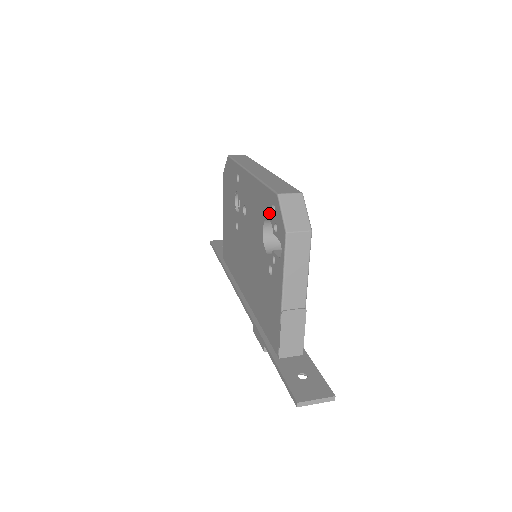
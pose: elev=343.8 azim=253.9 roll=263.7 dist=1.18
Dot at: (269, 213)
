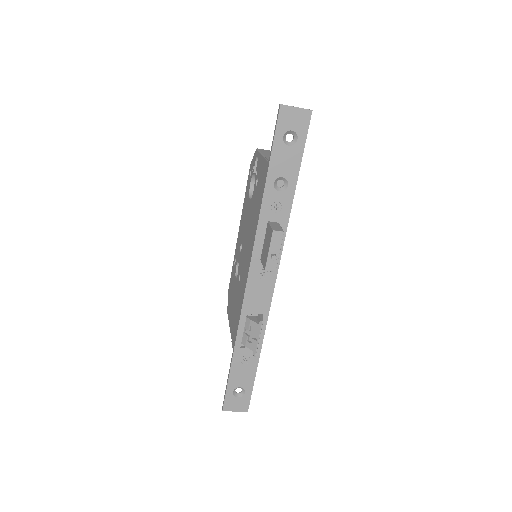
Dot at: (250, 181)
